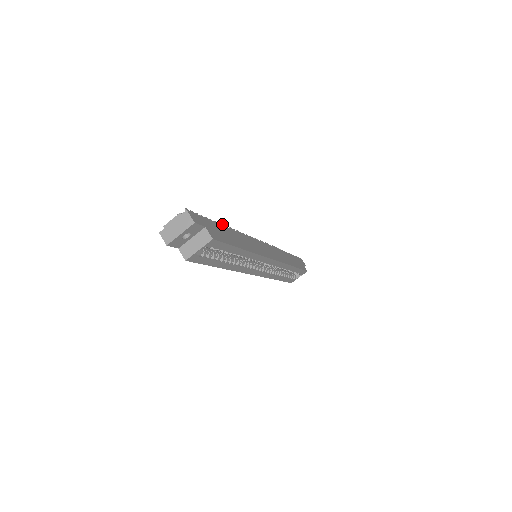
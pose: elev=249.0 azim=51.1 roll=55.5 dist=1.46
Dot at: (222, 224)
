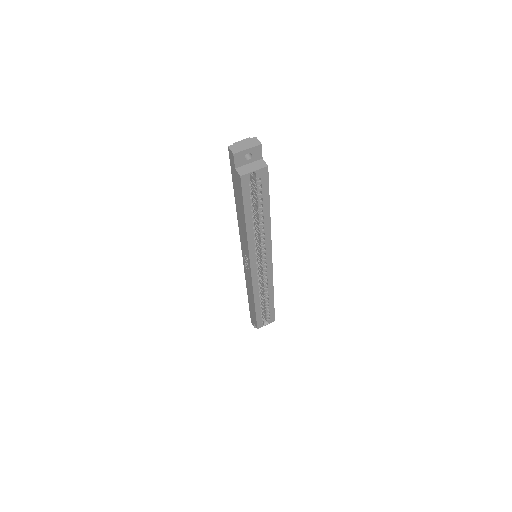
Dot at: occluded
